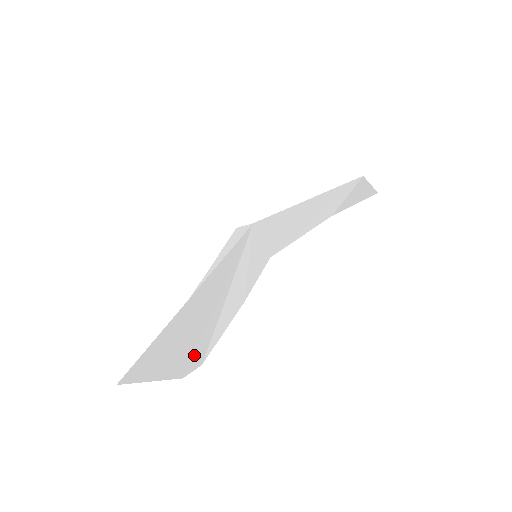
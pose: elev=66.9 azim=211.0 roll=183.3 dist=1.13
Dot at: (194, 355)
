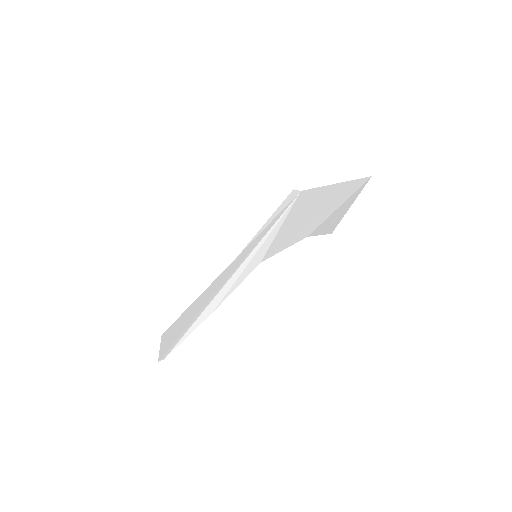
Dot at: (170, 347)
